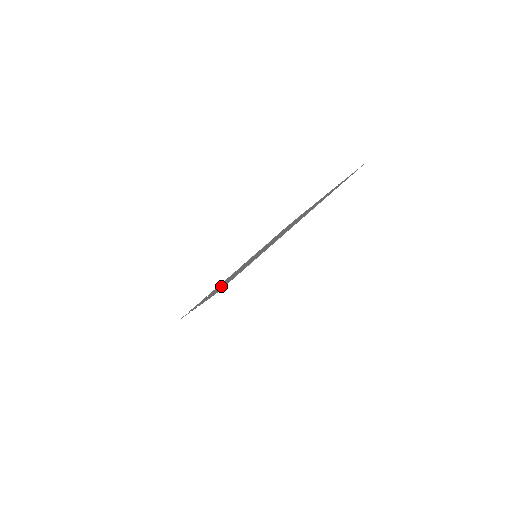
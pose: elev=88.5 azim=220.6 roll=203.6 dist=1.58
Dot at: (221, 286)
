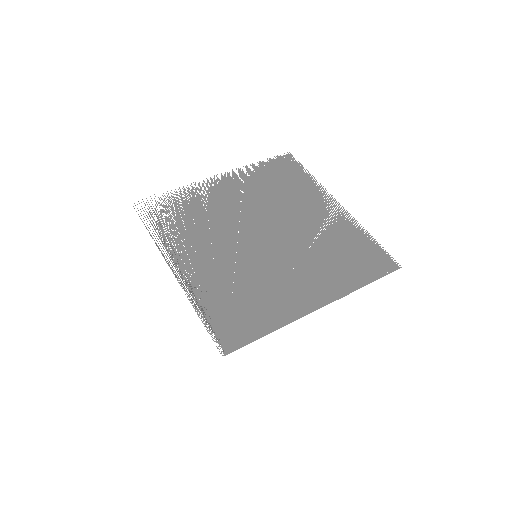
Dot at: (213, 285)
